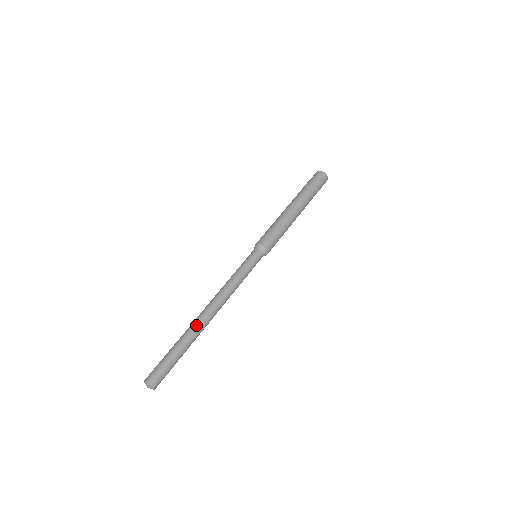
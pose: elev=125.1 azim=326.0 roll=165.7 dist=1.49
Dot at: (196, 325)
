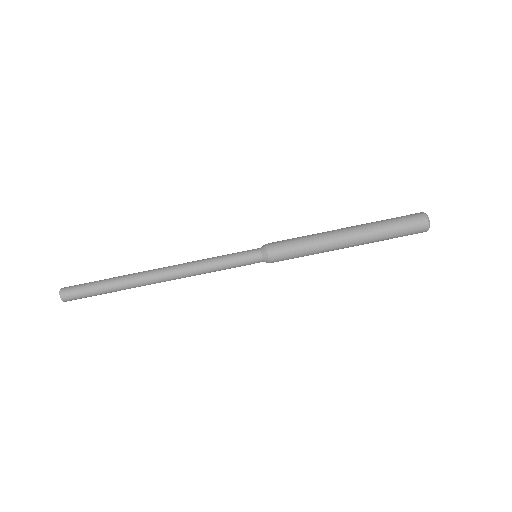
Dot at: (137, 278)
